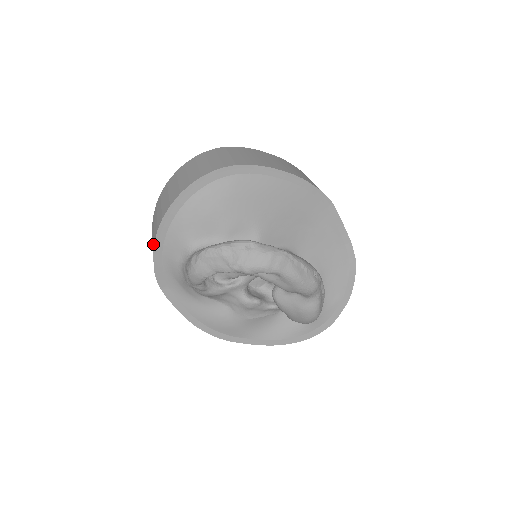
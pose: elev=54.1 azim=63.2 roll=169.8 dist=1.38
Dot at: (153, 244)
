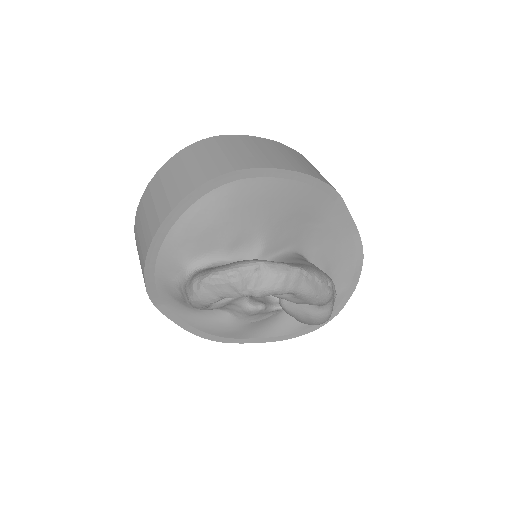
Dot at: (142, 263)
